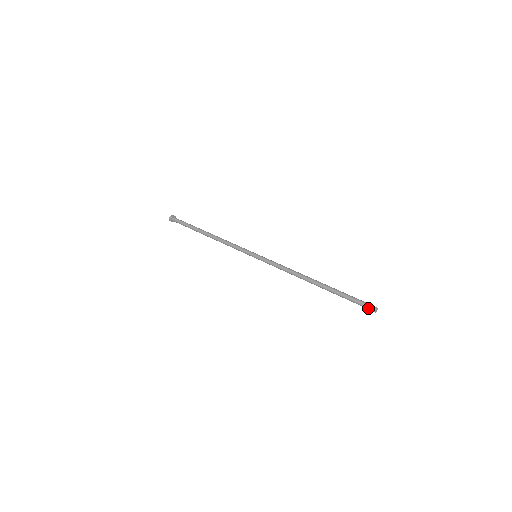
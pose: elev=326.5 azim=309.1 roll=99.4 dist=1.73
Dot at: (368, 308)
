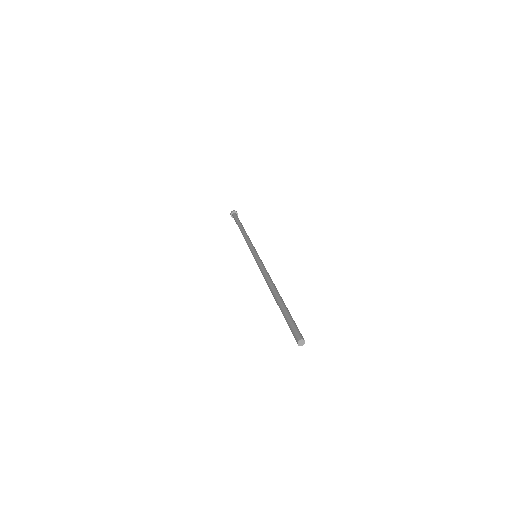
Dot at: (294, 337)
